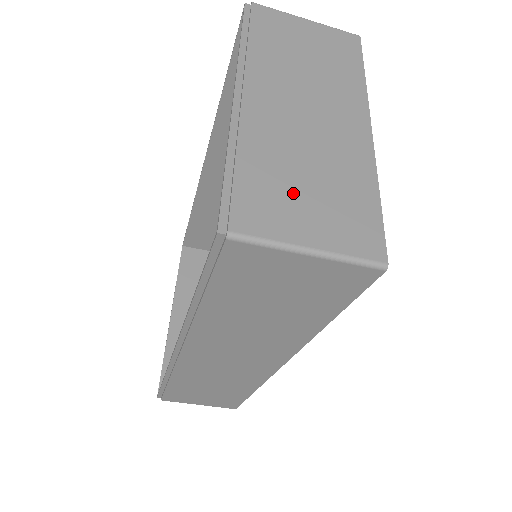
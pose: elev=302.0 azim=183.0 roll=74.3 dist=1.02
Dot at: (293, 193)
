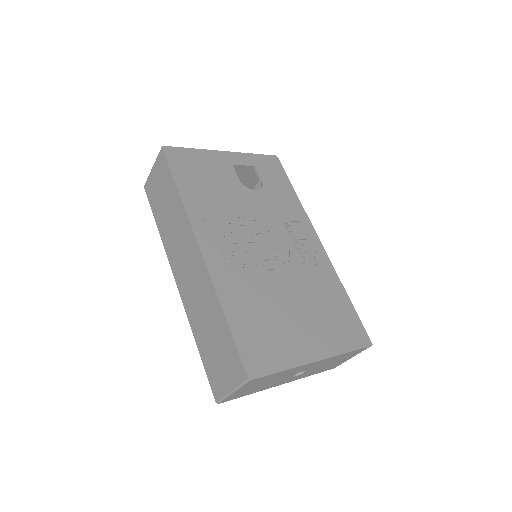
Dot at: occluded
